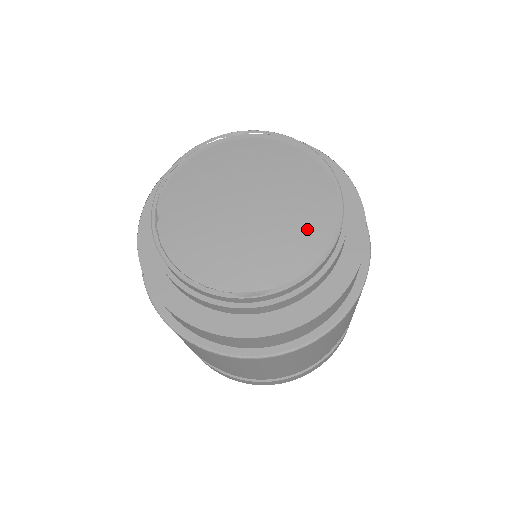
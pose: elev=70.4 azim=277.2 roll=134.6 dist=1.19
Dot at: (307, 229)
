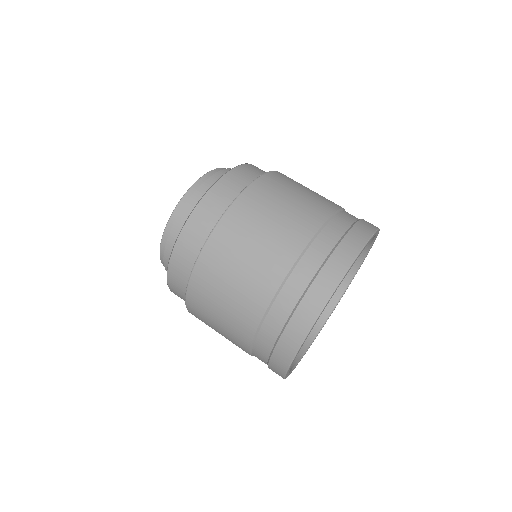
Dot at: occluded
